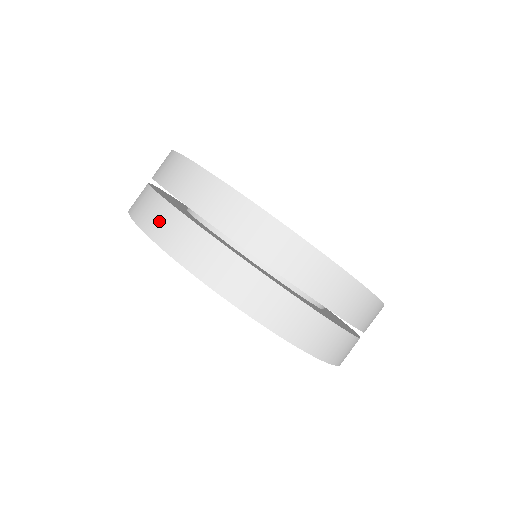
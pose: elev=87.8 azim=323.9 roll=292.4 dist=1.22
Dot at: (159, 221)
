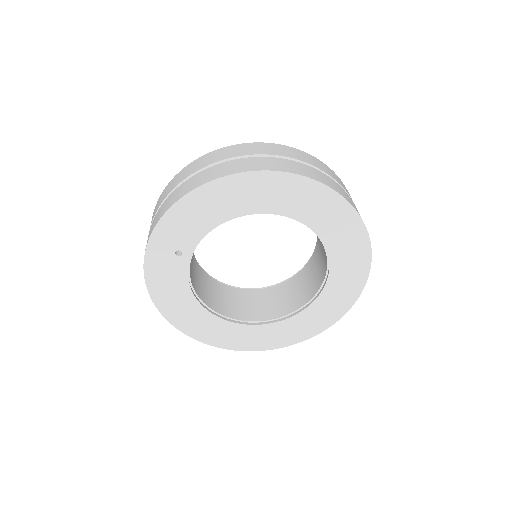
Dot at: (269, 164)
